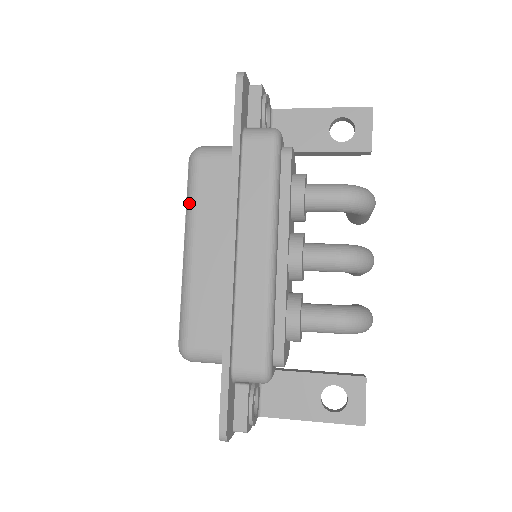
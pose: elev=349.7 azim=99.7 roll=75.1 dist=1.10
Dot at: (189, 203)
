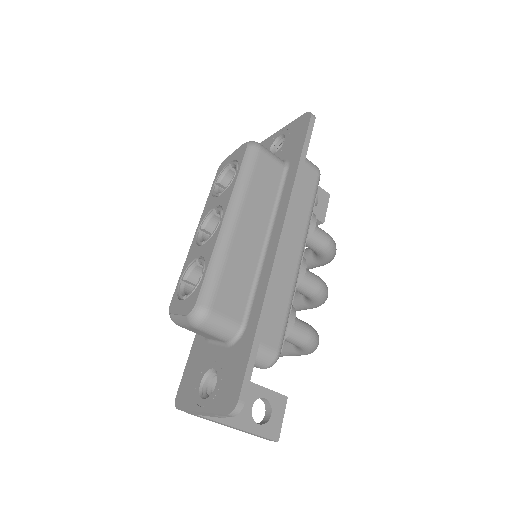
Dot at: (243, 180)
